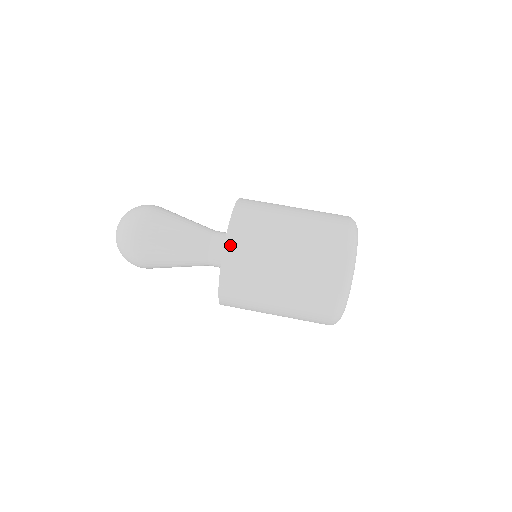
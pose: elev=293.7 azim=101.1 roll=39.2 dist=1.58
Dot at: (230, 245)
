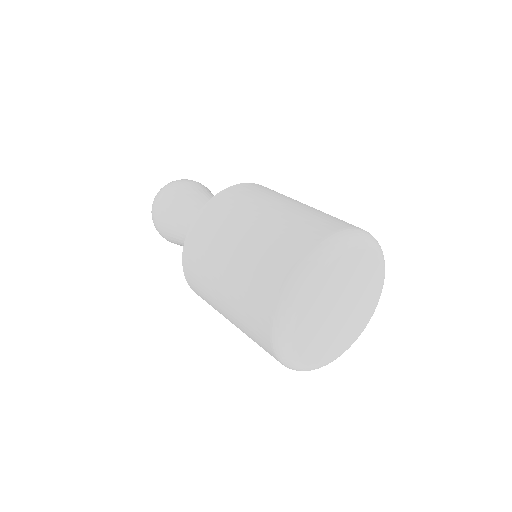
Dot at: (198, 220)
